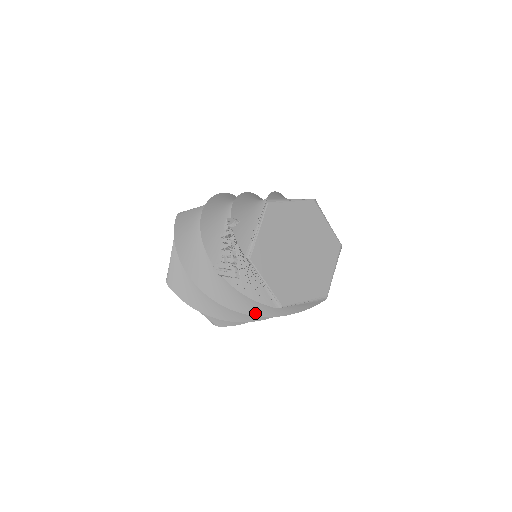
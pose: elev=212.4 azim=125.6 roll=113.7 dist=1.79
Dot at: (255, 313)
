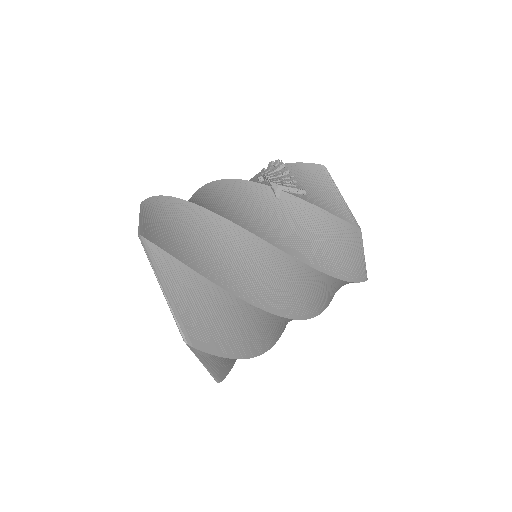
Dot at: (308, 261)
